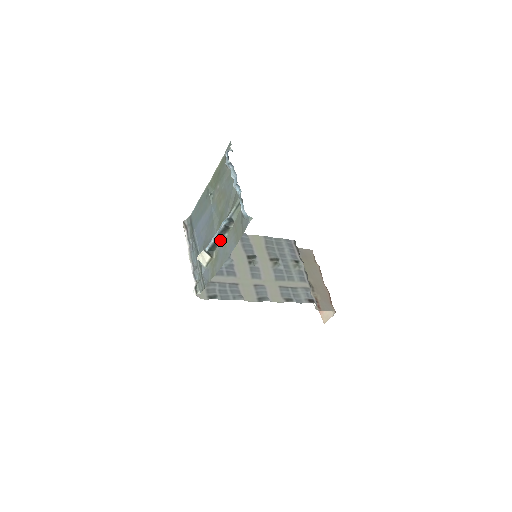
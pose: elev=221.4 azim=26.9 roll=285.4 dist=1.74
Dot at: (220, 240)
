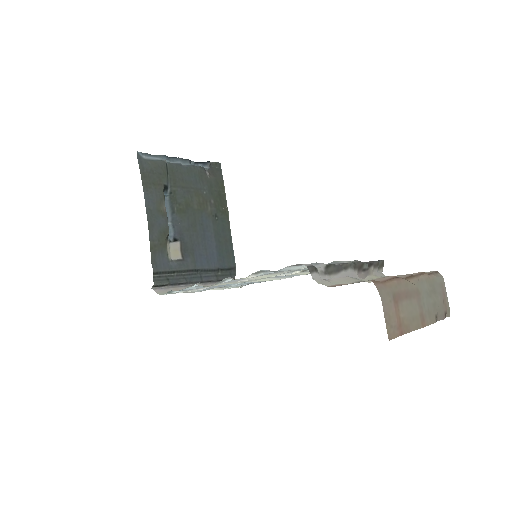
Dot at: occluded
